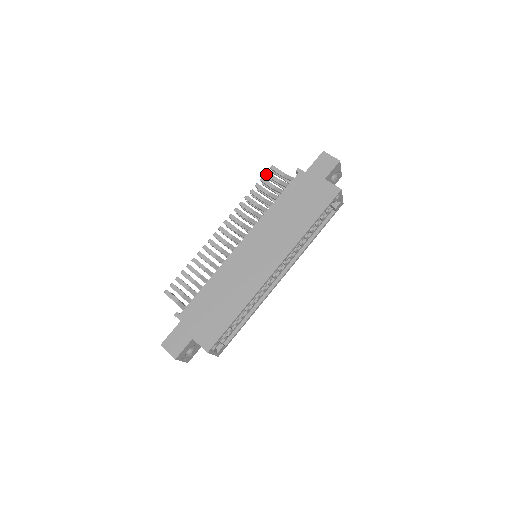
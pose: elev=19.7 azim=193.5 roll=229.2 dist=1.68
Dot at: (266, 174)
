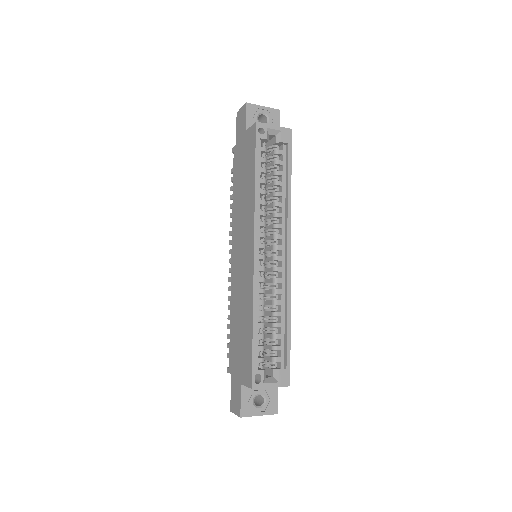
Dot at: (231, 181)
